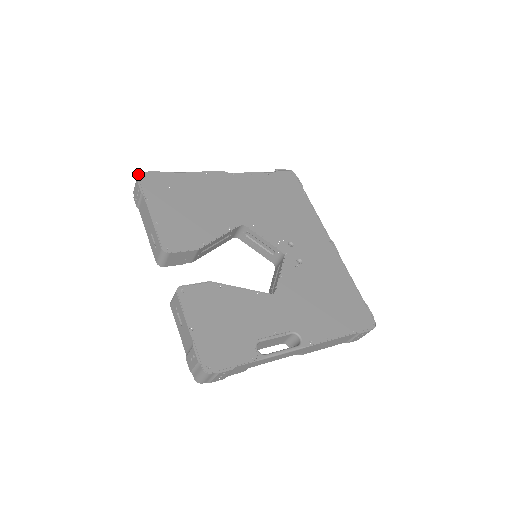
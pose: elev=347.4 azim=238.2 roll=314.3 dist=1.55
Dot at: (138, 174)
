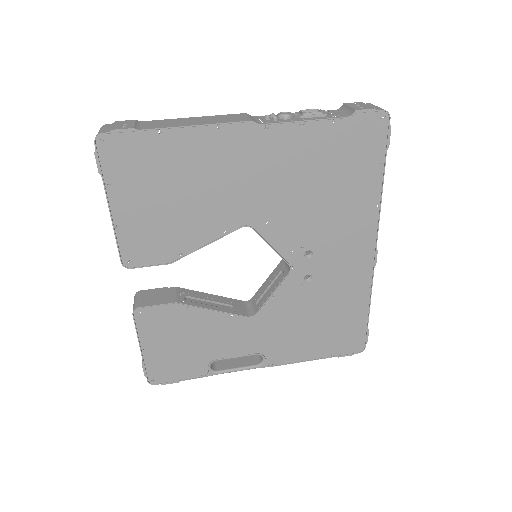
Dot at: (96, 136)
